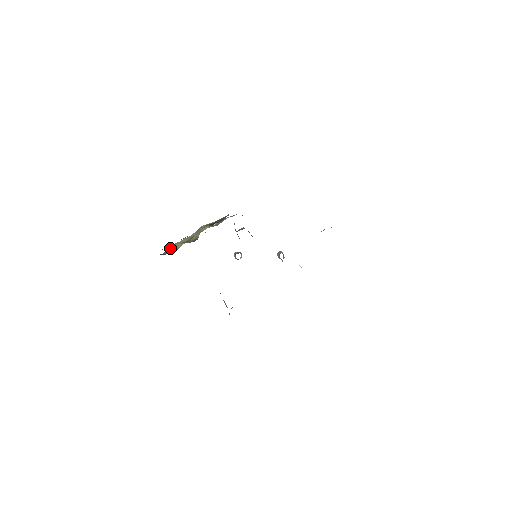
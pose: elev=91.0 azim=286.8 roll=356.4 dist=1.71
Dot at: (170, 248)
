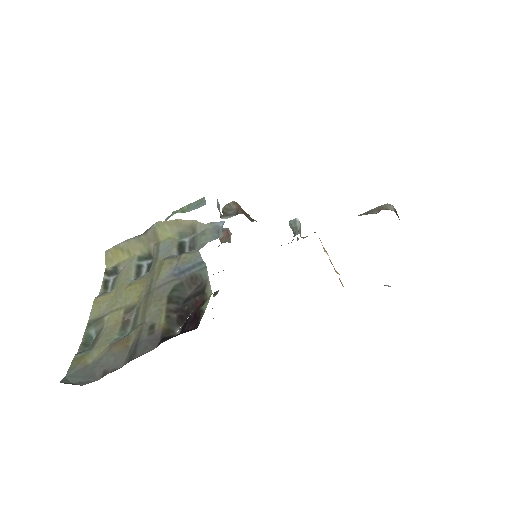
Dot at: (105, 258)
